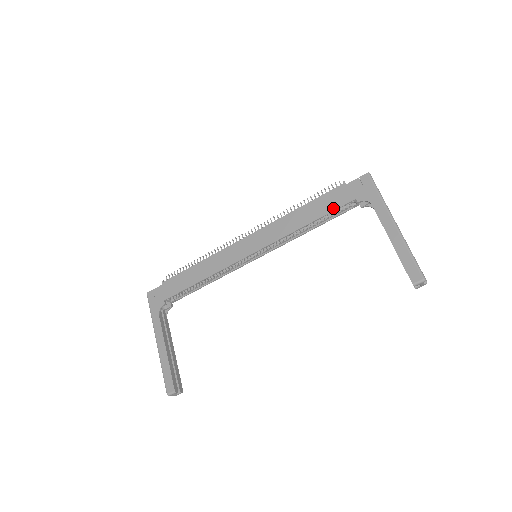
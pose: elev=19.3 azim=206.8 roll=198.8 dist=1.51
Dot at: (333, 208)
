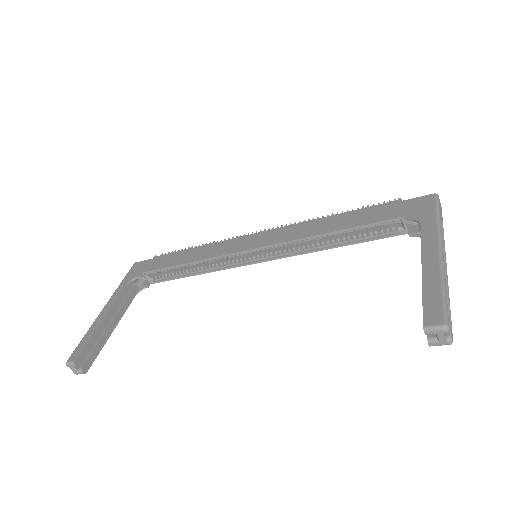
Dot at: (370, 221)
